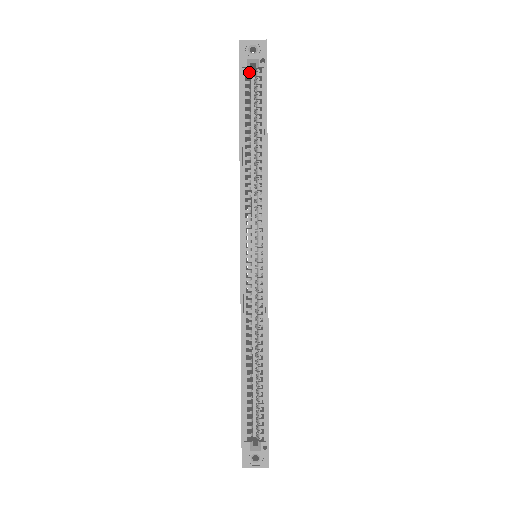
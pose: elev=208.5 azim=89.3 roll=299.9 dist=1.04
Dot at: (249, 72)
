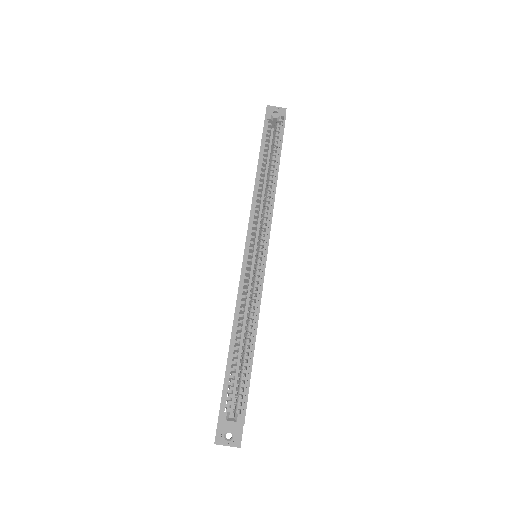
Dot at: occluded
